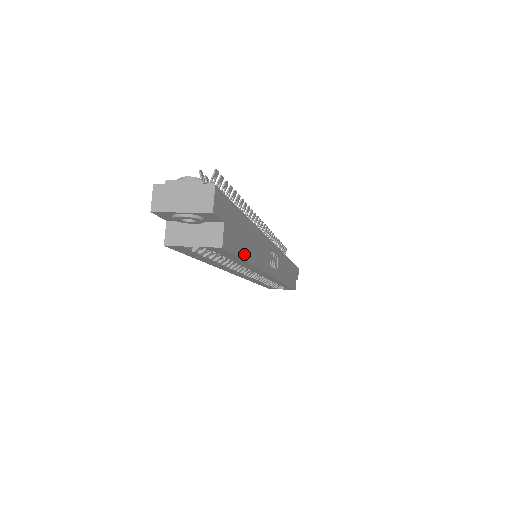
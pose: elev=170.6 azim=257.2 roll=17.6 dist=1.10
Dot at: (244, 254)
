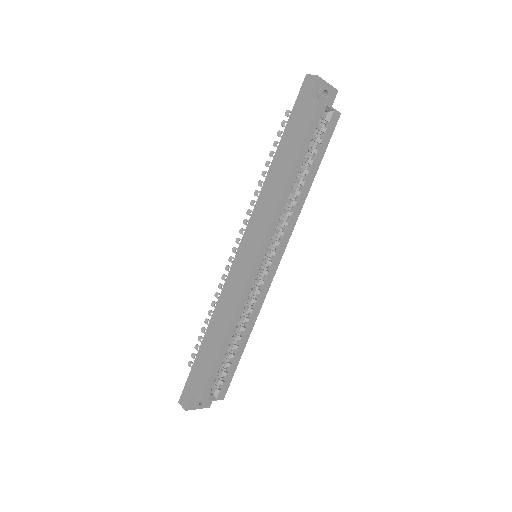
Dot at: (318, 162)
